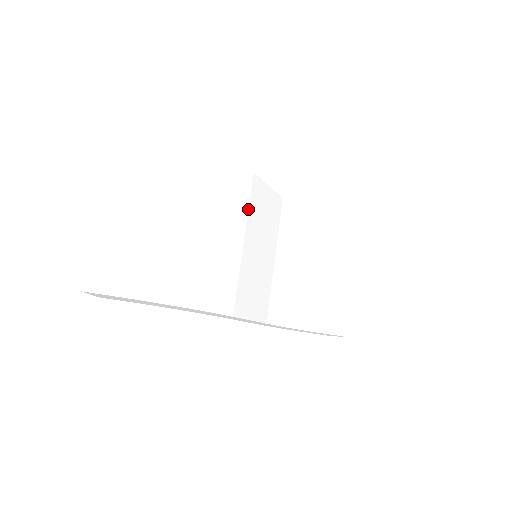
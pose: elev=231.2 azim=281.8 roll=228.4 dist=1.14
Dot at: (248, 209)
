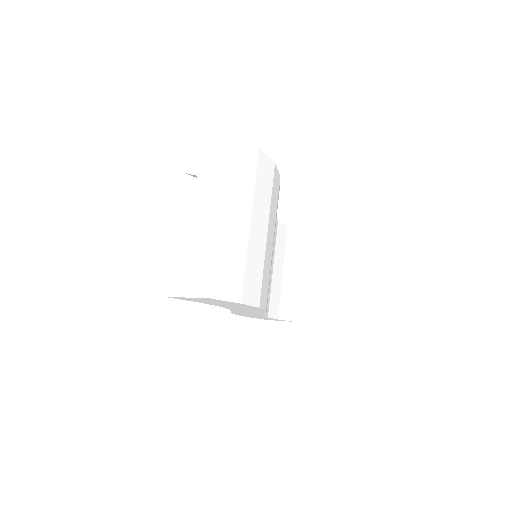
Dot at: occluded
